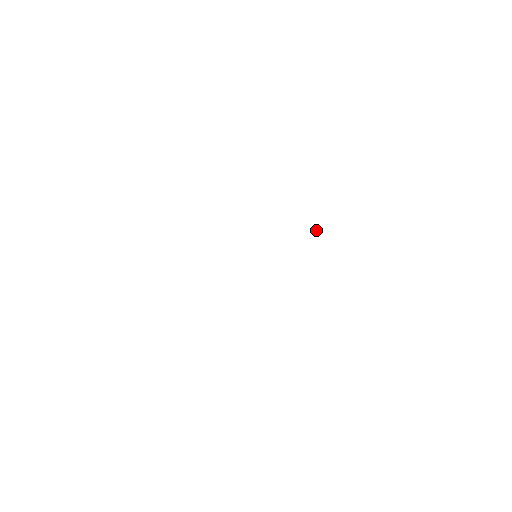
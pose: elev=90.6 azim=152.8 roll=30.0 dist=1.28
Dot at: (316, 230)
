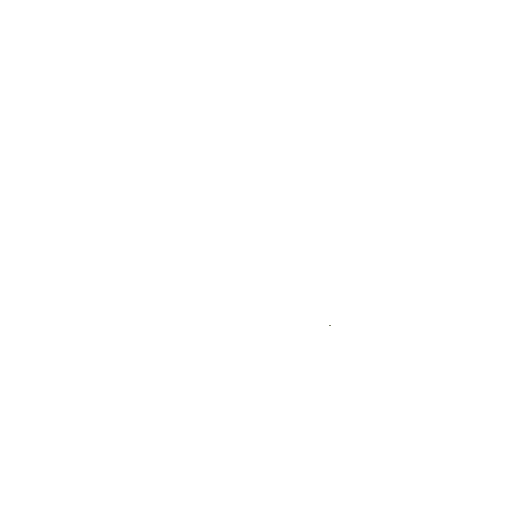
Dot at: (329, 325)
